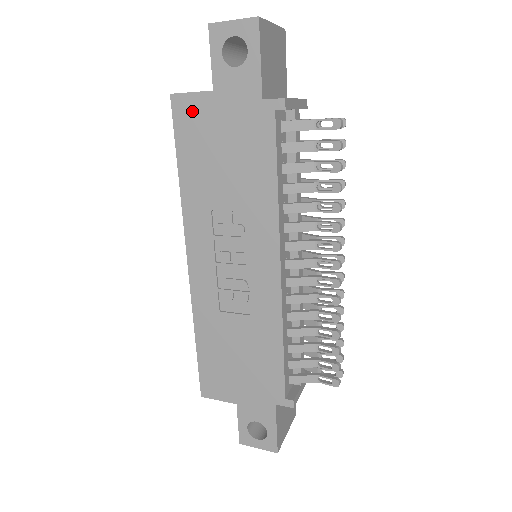
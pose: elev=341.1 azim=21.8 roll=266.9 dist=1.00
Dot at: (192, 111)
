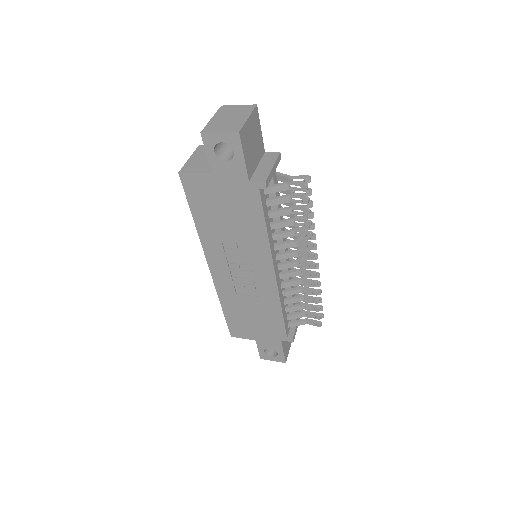
Dot at: (197, 184)
